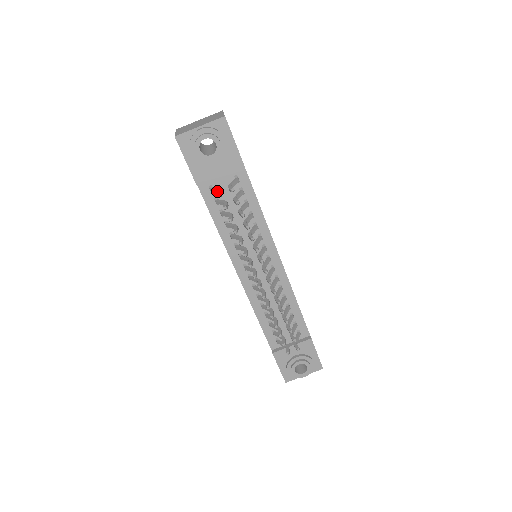
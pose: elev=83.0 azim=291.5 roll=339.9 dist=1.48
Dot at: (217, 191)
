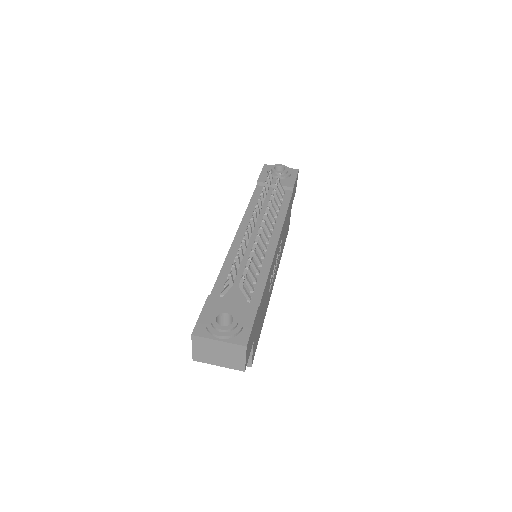
Dot at: occluded
